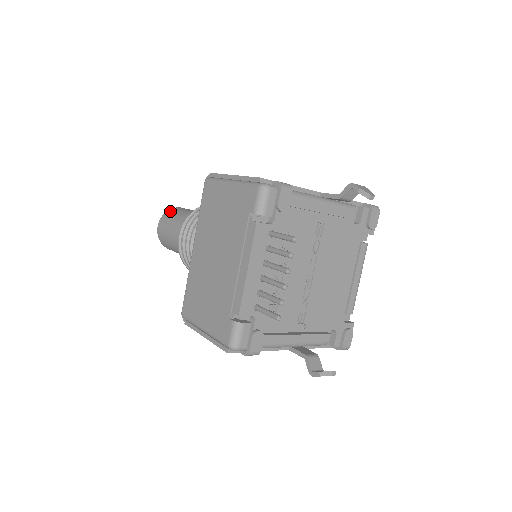
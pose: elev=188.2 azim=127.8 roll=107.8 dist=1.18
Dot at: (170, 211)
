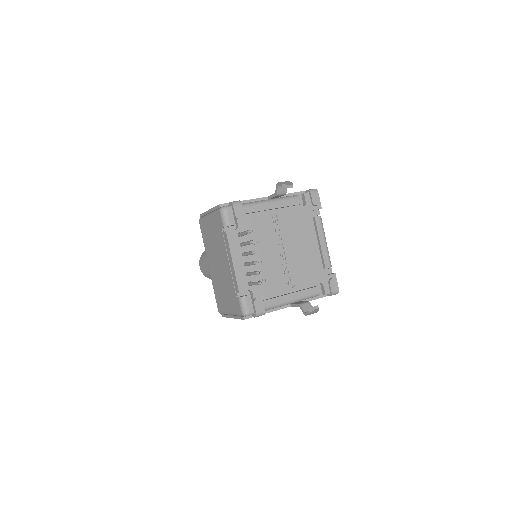
Dot at: (203, 253)
